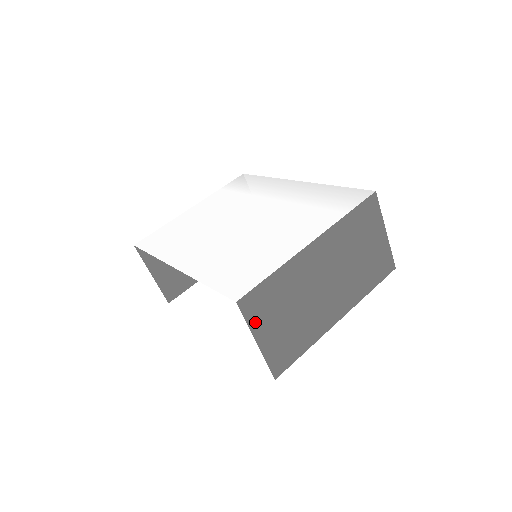
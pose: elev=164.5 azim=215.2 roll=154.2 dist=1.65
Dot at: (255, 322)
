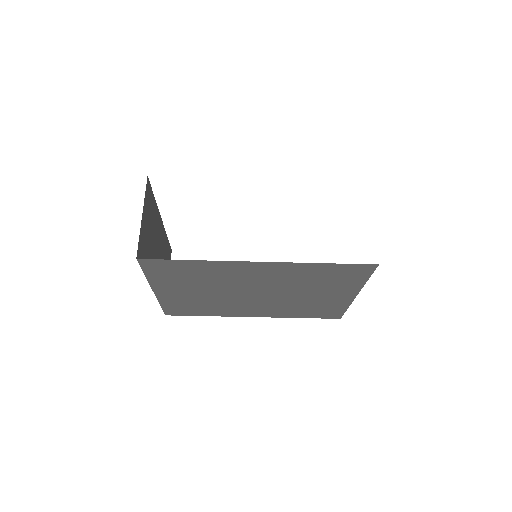
Dot at: occluded
